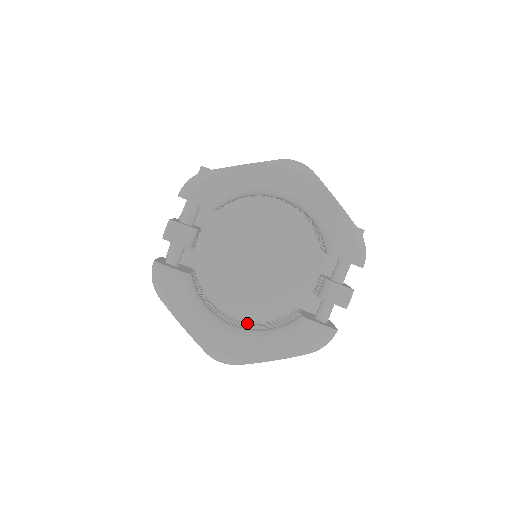
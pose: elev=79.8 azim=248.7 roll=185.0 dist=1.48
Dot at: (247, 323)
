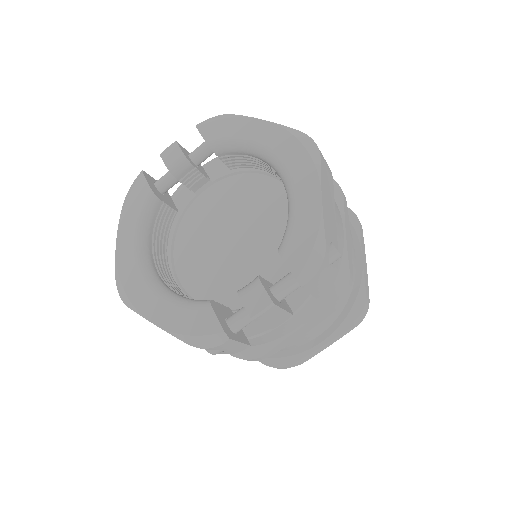
Dot at: (177, 286)
